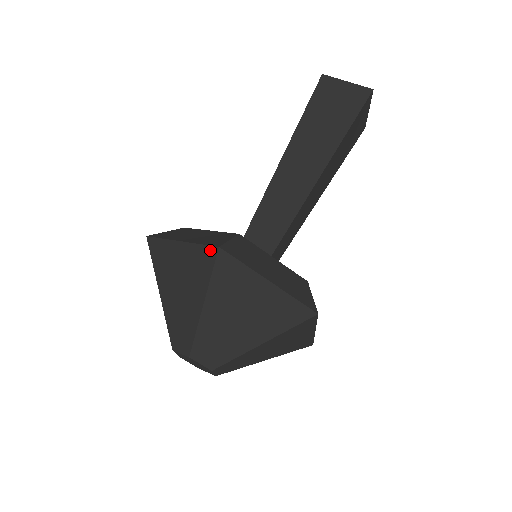
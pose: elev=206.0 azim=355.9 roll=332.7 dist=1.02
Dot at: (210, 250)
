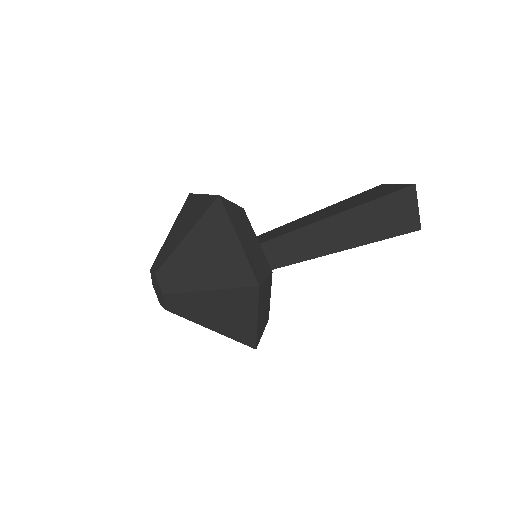
Dot at: (252, 278)
